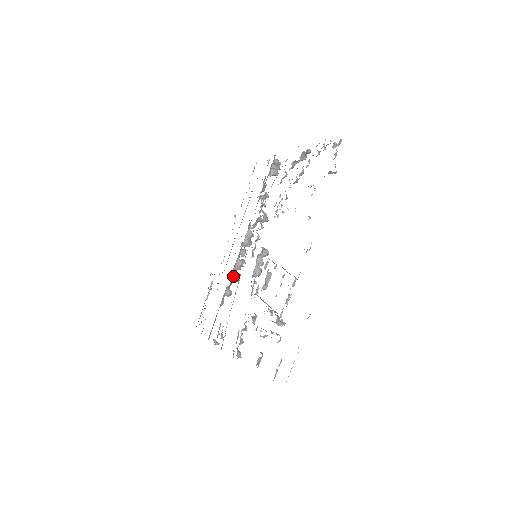
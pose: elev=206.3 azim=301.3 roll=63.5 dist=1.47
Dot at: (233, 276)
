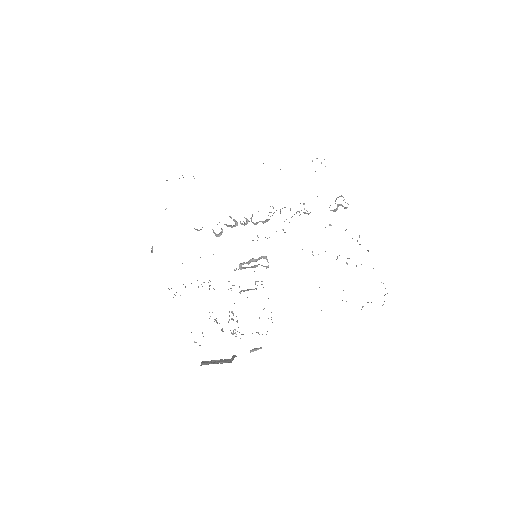
Dot at: (219, 233)
